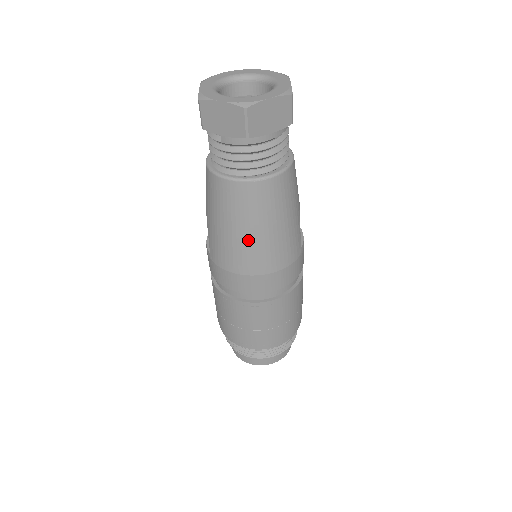
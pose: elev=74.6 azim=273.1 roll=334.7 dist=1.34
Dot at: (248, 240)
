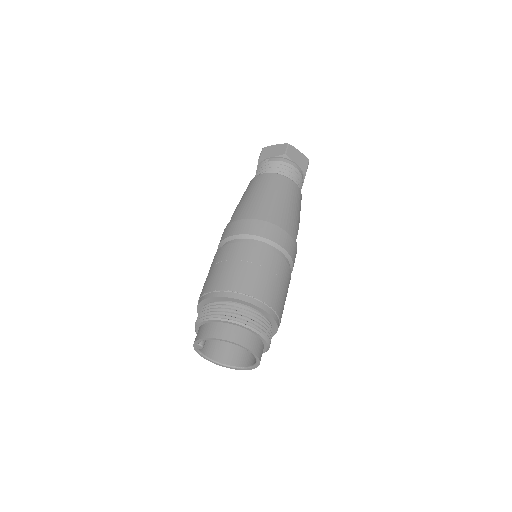
Dot at: (267, 200)
